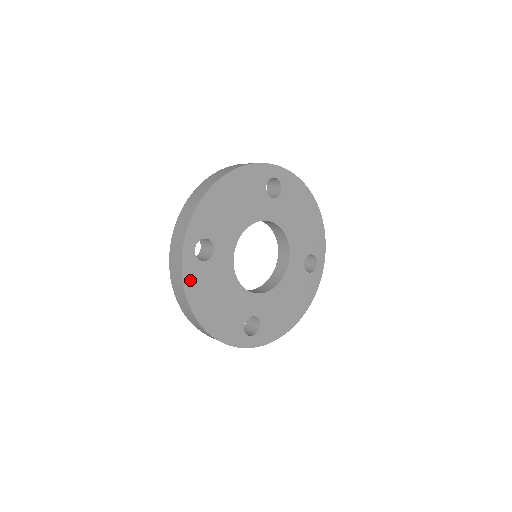
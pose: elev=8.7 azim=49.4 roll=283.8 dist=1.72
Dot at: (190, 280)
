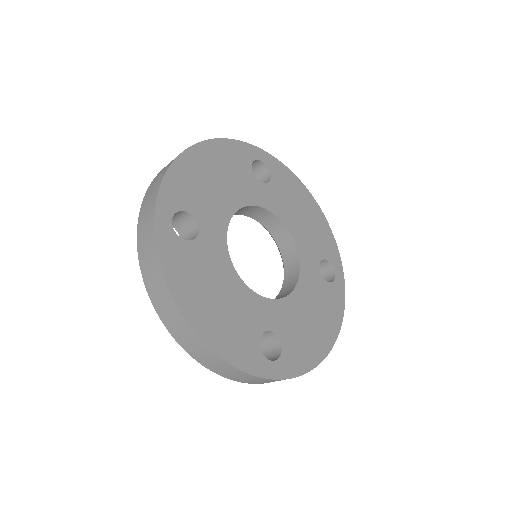
Dot at: (170, 263)
